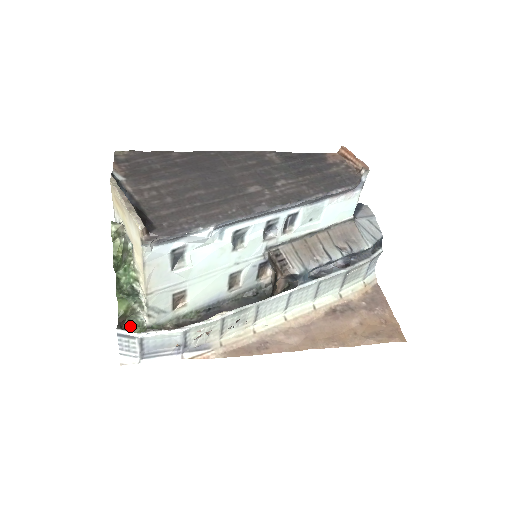
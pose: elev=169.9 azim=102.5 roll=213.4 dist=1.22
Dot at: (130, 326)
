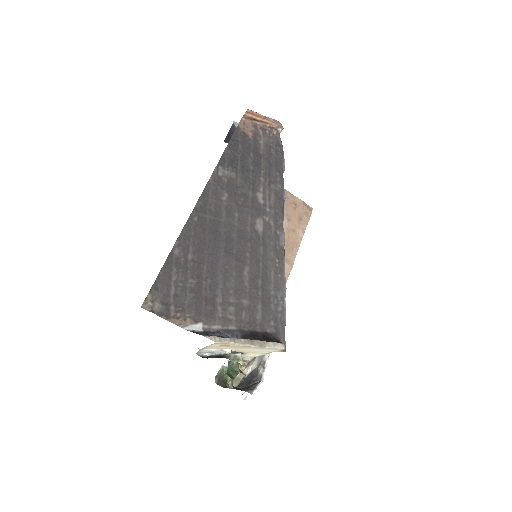
Dot at: (221, 378)
